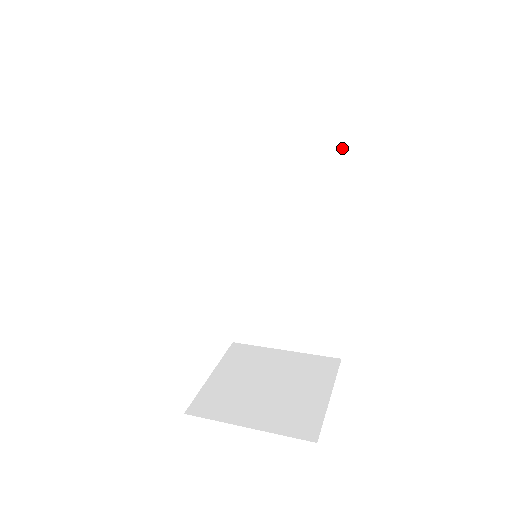
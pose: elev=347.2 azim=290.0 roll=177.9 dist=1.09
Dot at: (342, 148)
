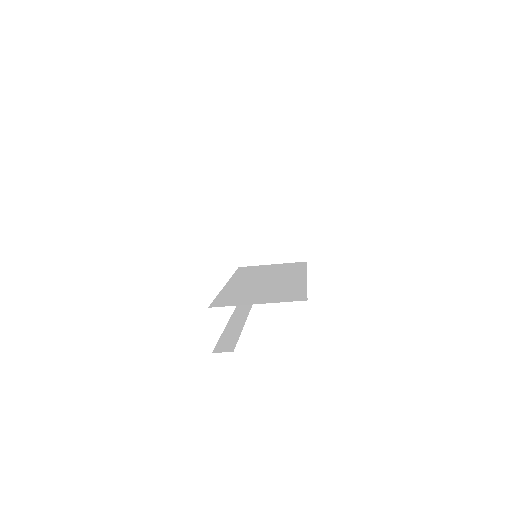
Dot at: (306, 266)
